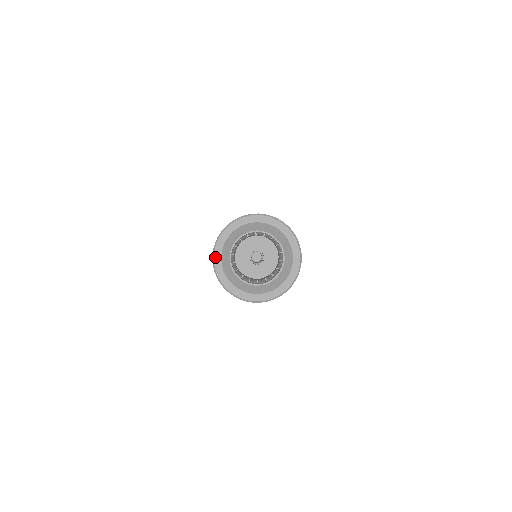
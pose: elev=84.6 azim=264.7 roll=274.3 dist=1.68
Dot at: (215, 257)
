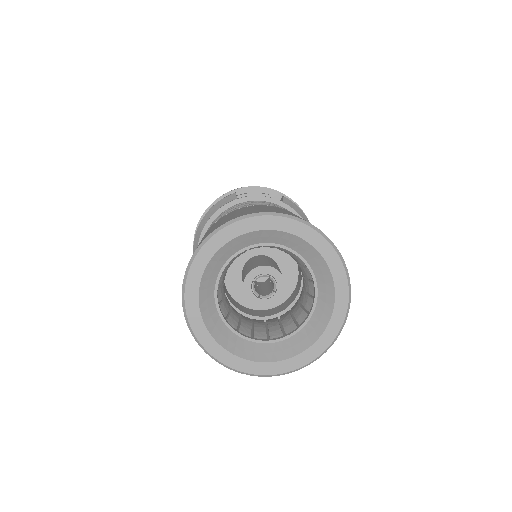
Dot at: (187, 298)
